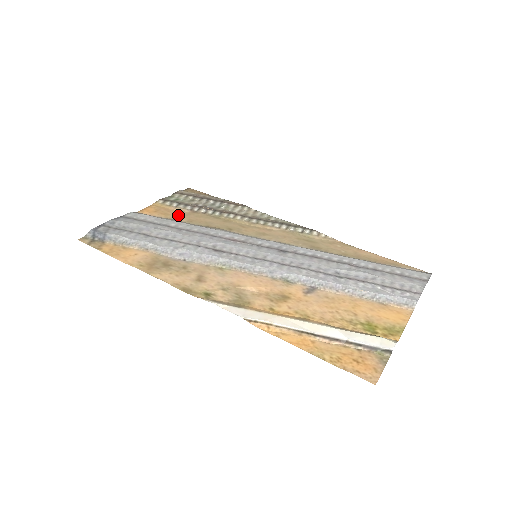
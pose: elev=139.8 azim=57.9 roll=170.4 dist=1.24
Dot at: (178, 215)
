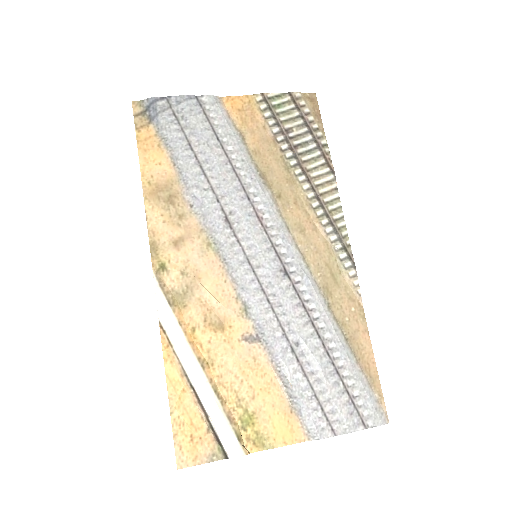
Dot at: (254, 133)
